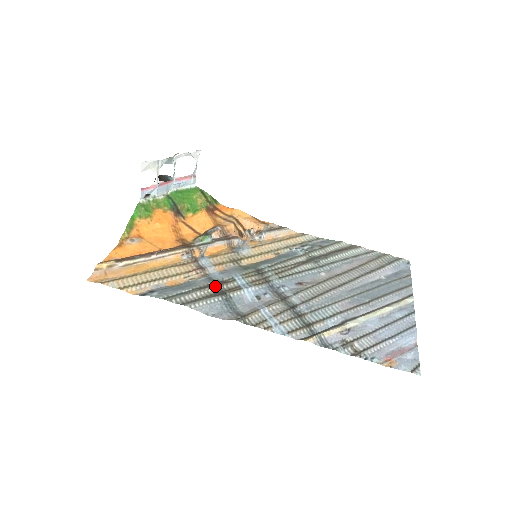
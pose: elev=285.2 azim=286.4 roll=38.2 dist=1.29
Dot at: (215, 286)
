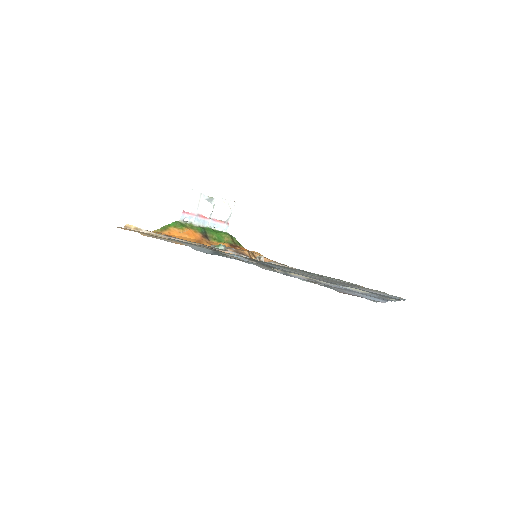
Dot at: (211, 248)
